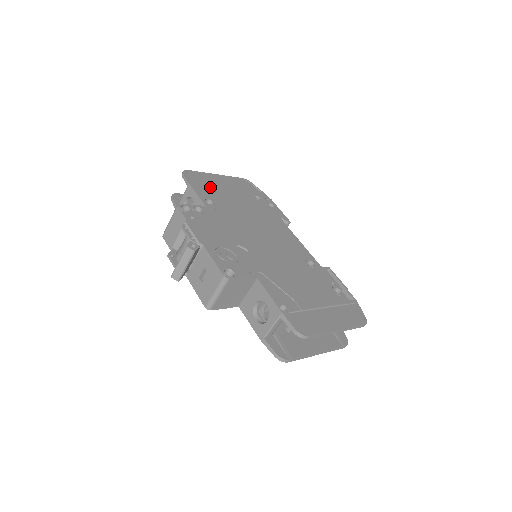
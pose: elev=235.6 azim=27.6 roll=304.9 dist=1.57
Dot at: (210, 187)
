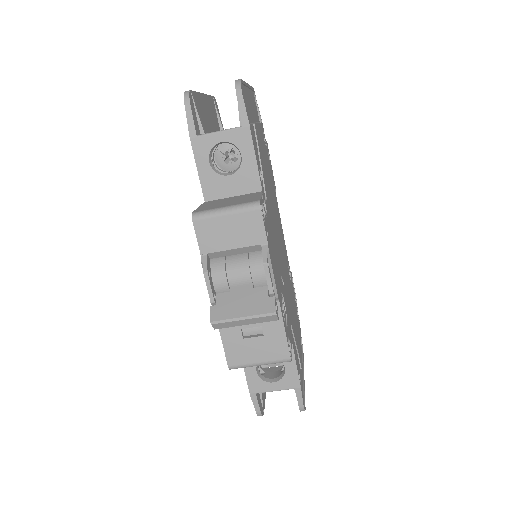
Dot at: (256, 132)
